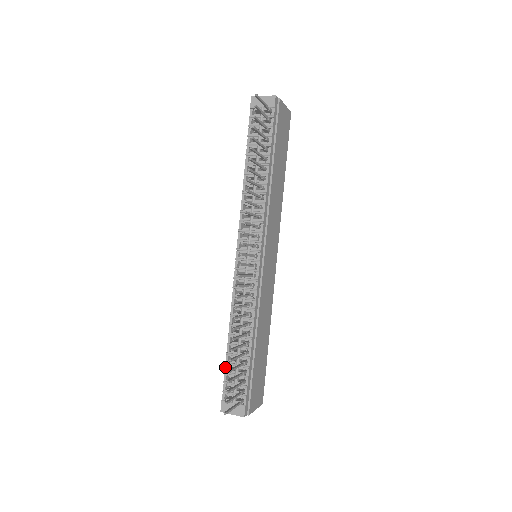
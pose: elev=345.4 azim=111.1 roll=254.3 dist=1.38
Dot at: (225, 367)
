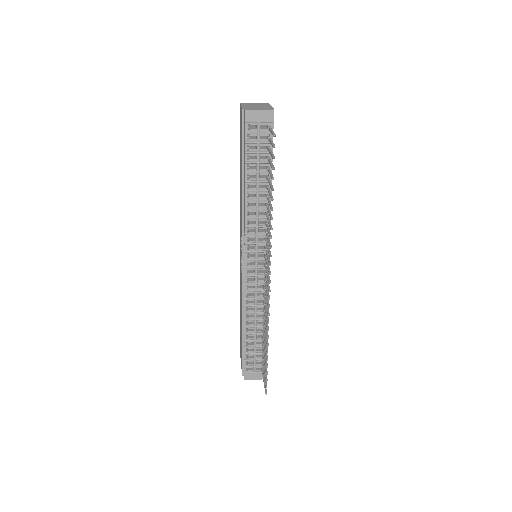
Dot at: (244, 350)
